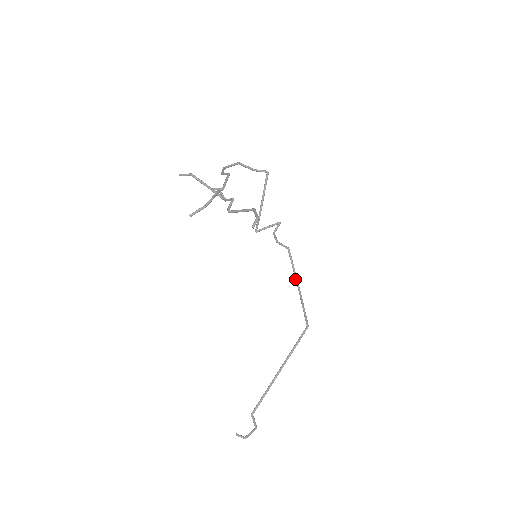
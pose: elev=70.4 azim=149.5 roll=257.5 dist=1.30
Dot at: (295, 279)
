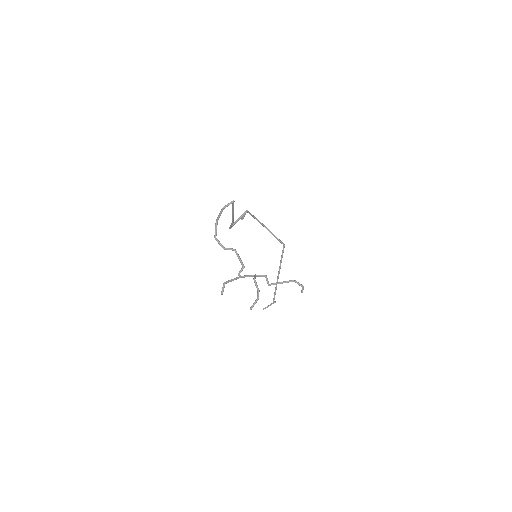
Dot at: occluded
